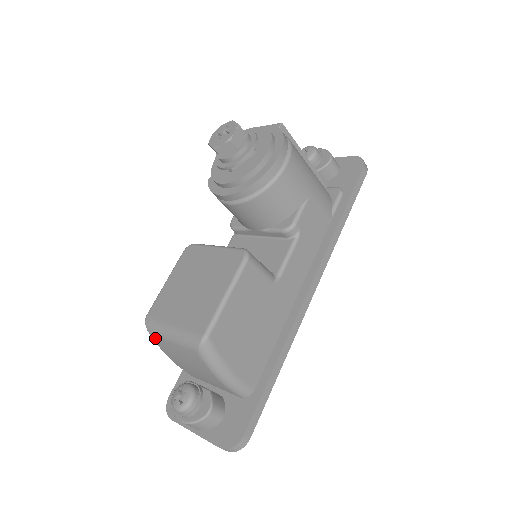
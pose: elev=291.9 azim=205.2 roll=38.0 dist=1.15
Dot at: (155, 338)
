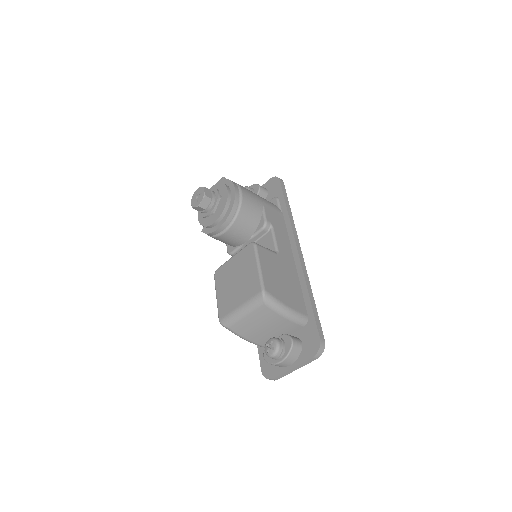
Dot at: (233, 327)
